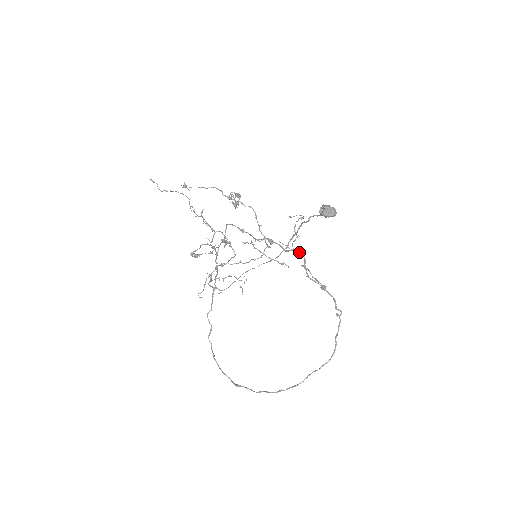
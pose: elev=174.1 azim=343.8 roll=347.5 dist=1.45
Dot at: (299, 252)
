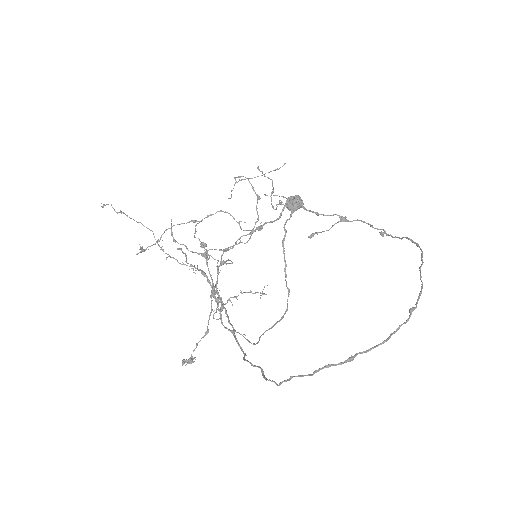
Dot at: (292, 204)
